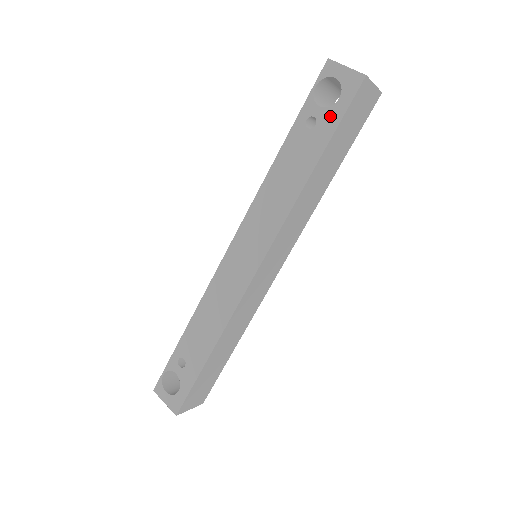
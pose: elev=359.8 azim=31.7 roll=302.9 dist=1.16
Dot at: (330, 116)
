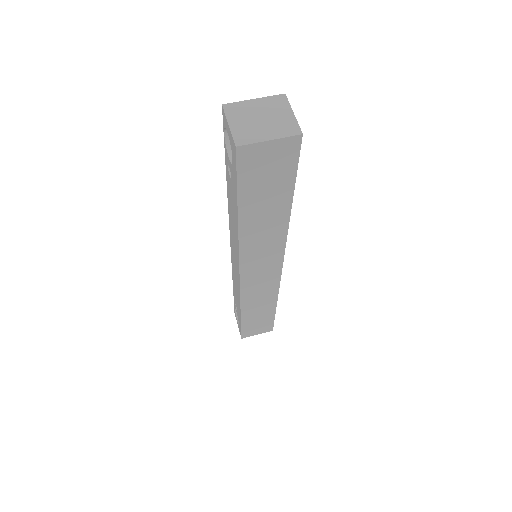
Dot at: (233, 175)
